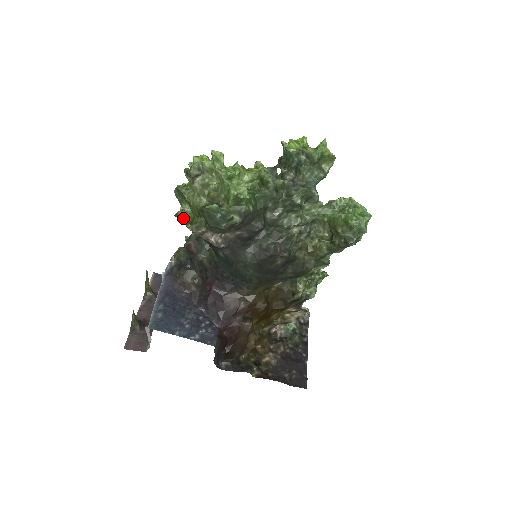
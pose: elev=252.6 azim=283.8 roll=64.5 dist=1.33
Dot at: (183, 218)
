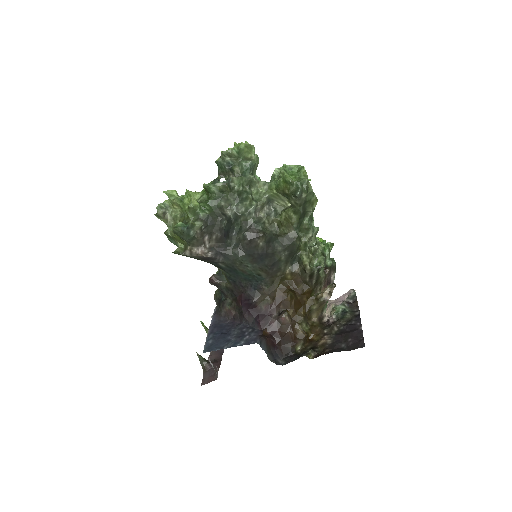
Dot at: (179, 252)
